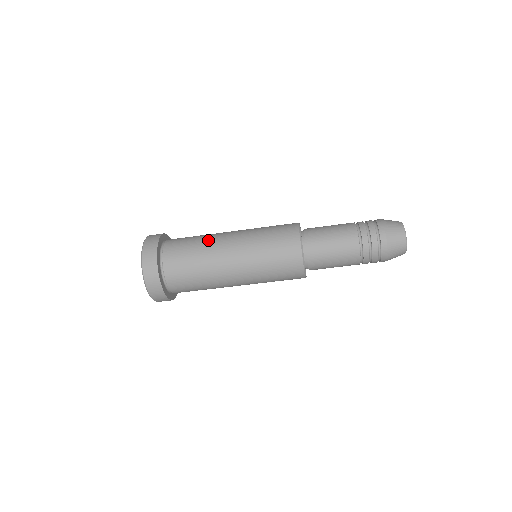
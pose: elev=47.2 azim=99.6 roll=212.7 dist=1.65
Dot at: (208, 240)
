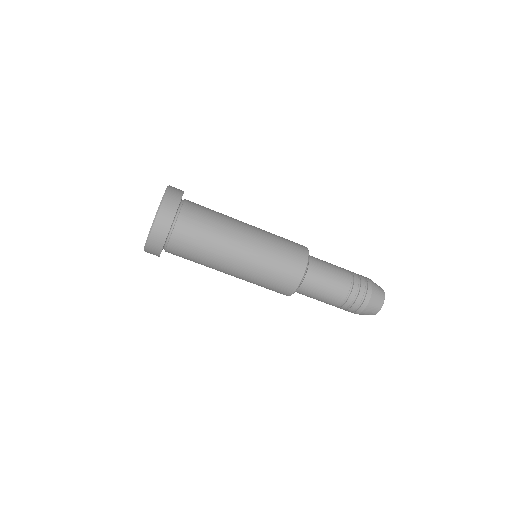
Dot at: occluded
